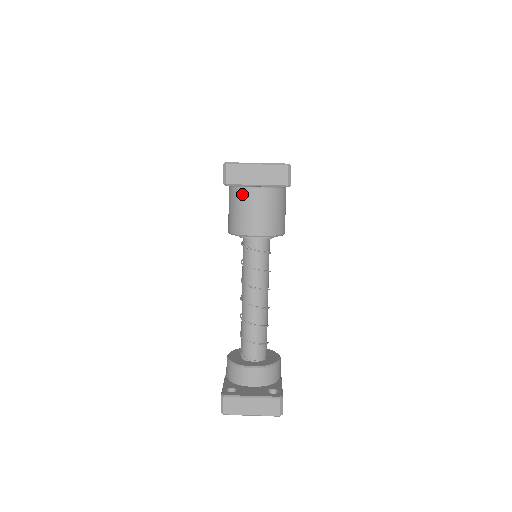
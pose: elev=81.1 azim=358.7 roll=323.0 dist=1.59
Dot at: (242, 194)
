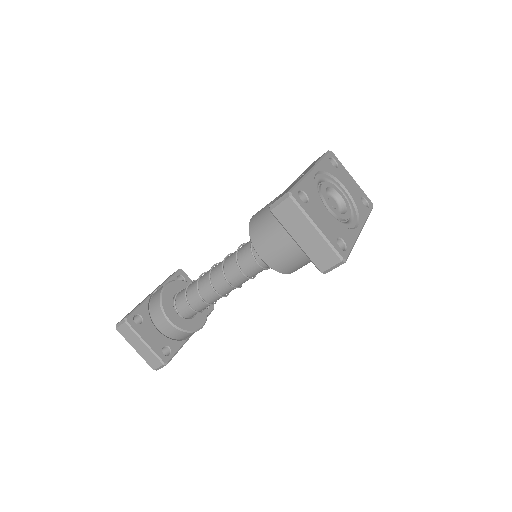
Dot at: occluded
